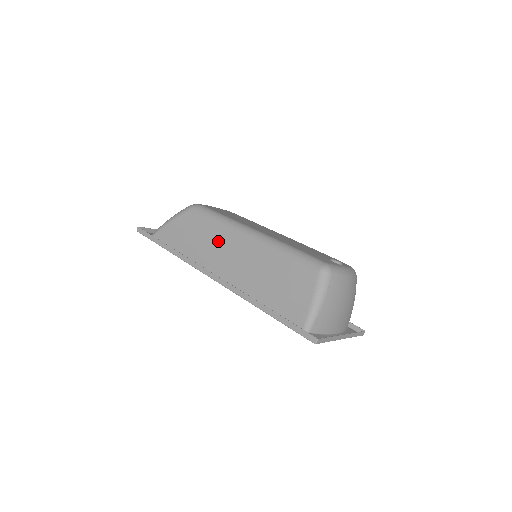
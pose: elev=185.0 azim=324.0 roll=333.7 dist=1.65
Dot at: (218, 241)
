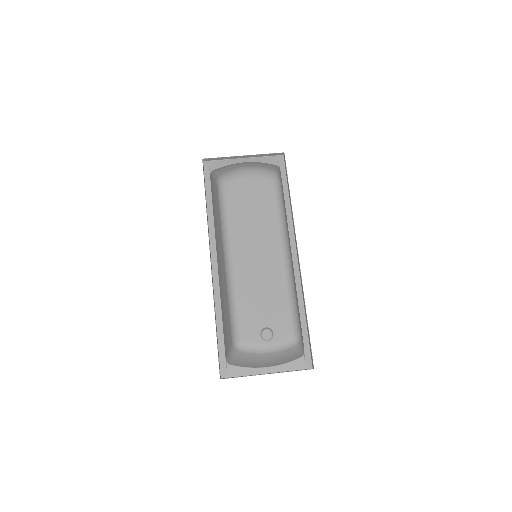
Dot at: (218, 237)
